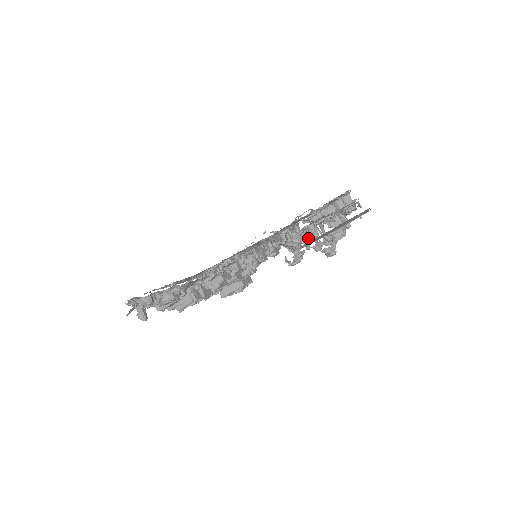
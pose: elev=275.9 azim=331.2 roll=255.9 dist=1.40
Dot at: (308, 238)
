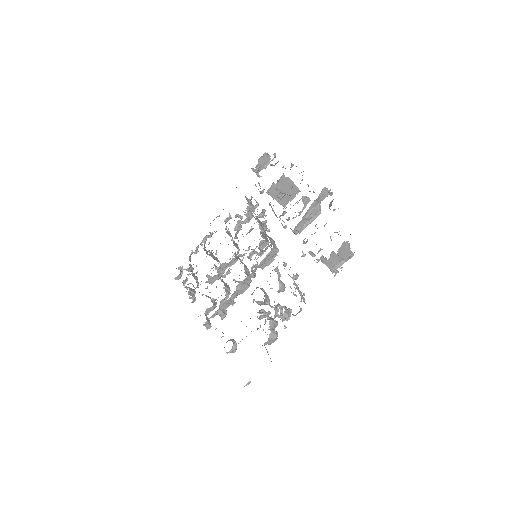
Dot at: (258, 318)
